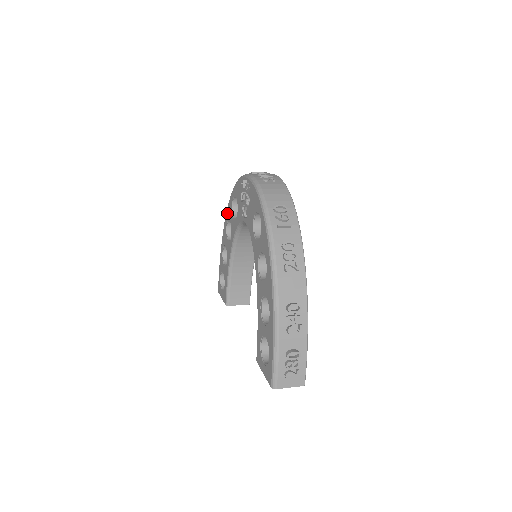
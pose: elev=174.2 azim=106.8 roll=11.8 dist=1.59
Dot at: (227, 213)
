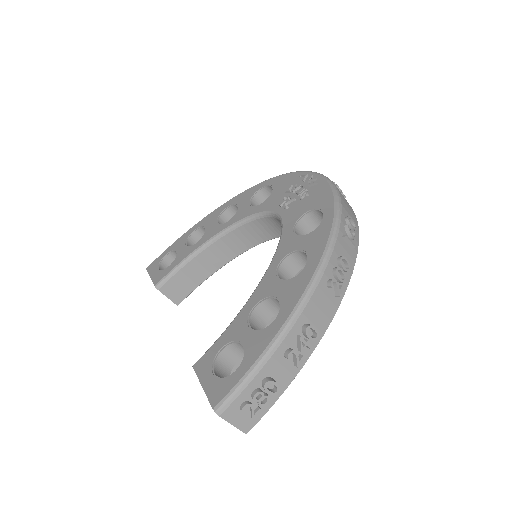
Dot at: (237, 197)
